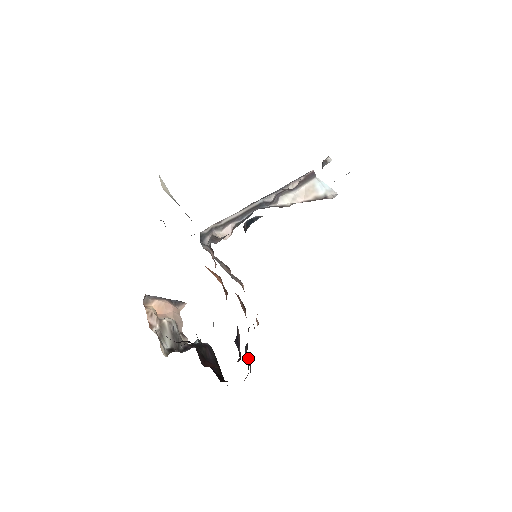
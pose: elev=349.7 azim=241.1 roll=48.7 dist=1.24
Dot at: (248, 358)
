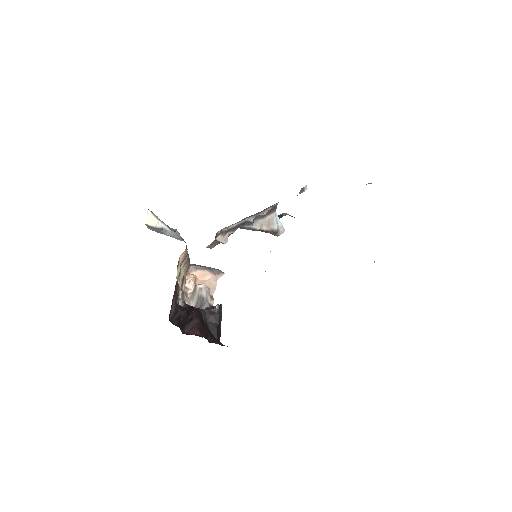
Dot at: occluded
